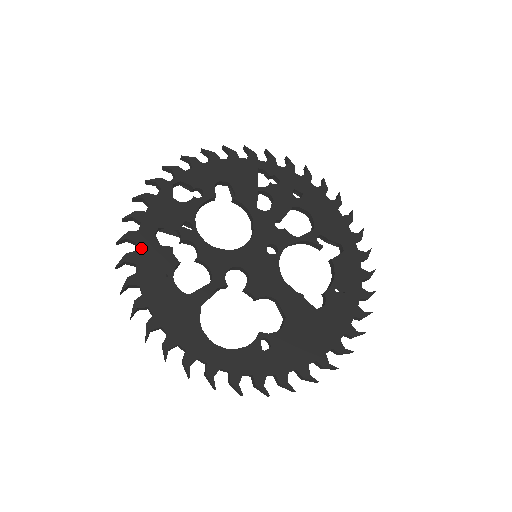
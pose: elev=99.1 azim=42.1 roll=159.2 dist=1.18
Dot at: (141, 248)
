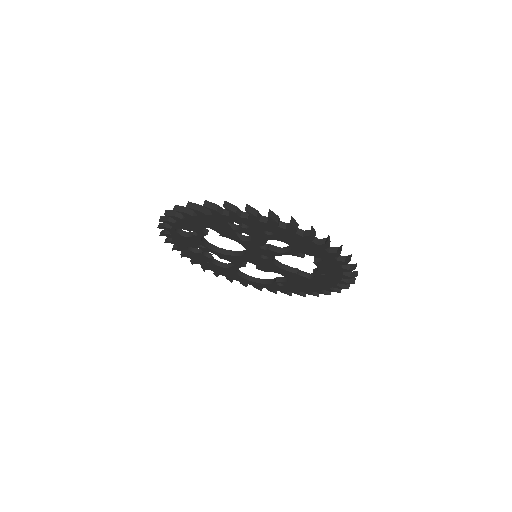
Dot at: (186, 253)
